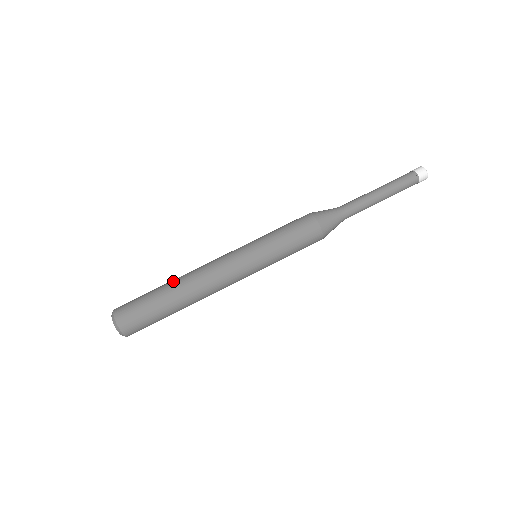
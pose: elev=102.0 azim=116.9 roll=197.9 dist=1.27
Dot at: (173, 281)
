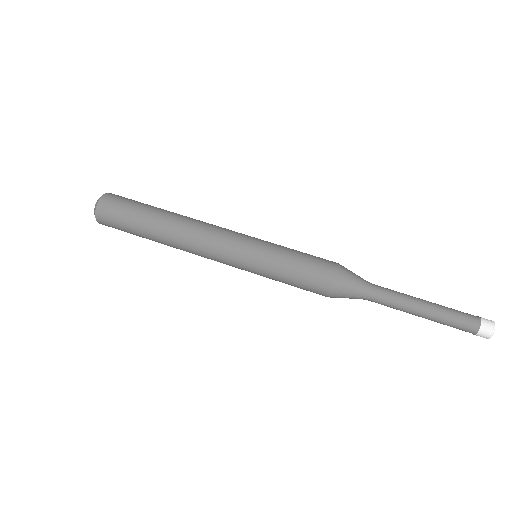
Dot at: (166, 215)
